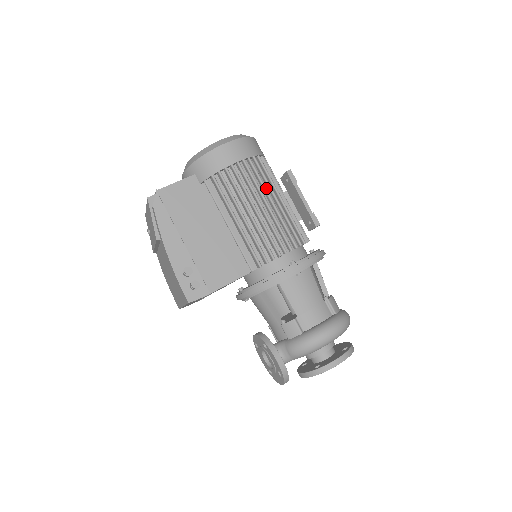
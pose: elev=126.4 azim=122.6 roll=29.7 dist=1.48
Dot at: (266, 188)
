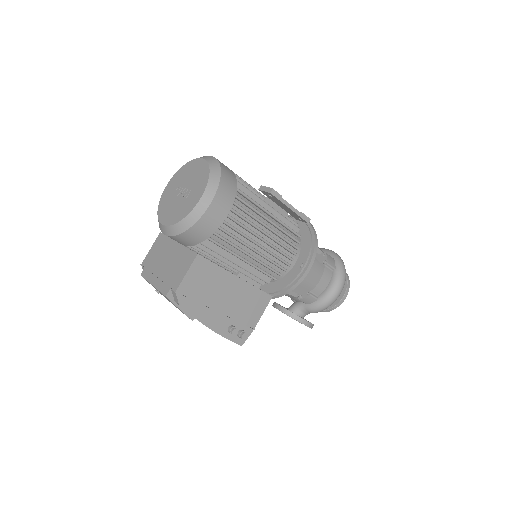
Dot at: (258, 219)
